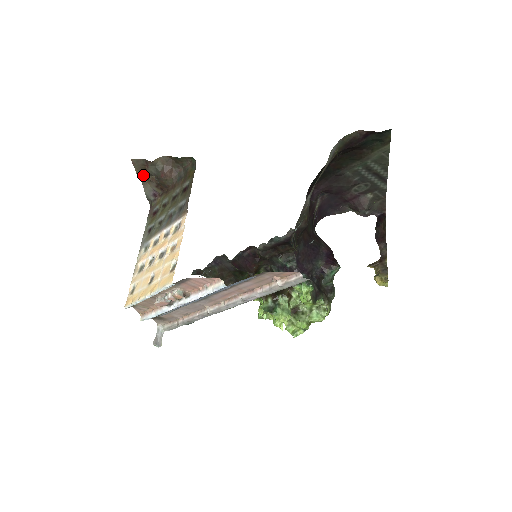
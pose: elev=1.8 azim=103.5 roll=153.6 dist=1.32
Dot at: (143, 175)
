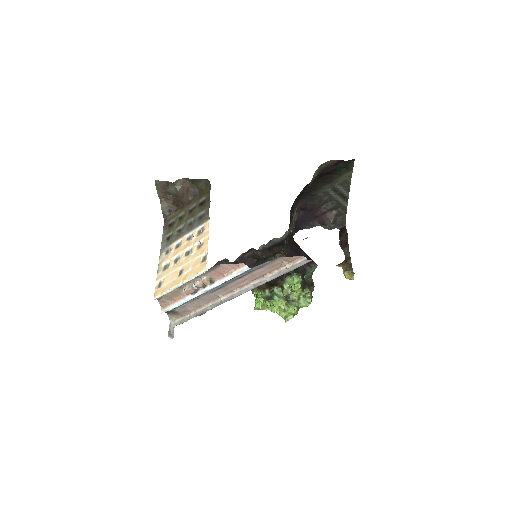
Dot at: (162, 194)
